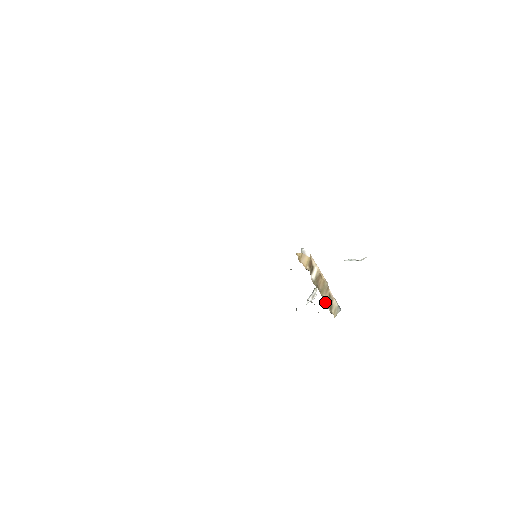
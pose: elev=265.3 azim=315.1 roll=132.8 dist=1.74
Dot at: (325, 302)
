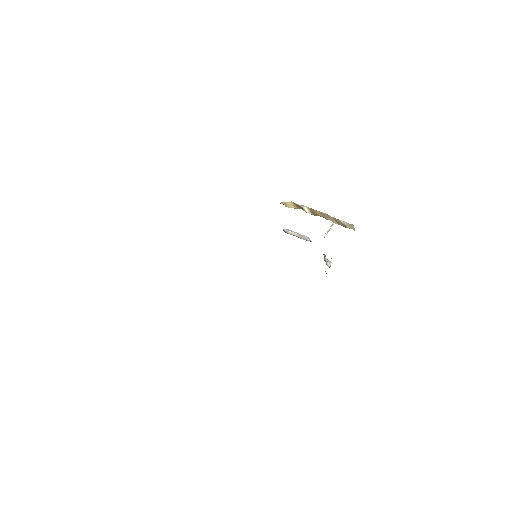
Dot at: occluded
